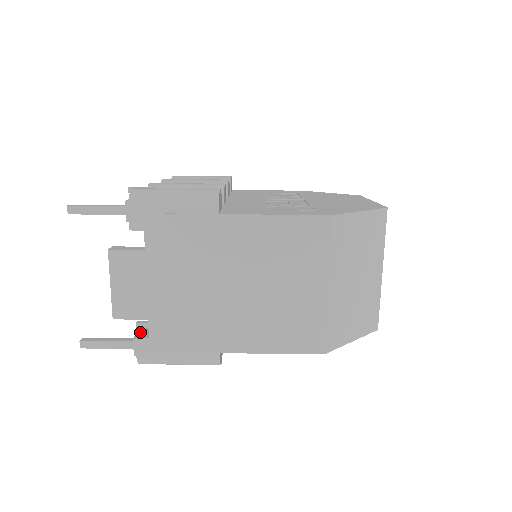
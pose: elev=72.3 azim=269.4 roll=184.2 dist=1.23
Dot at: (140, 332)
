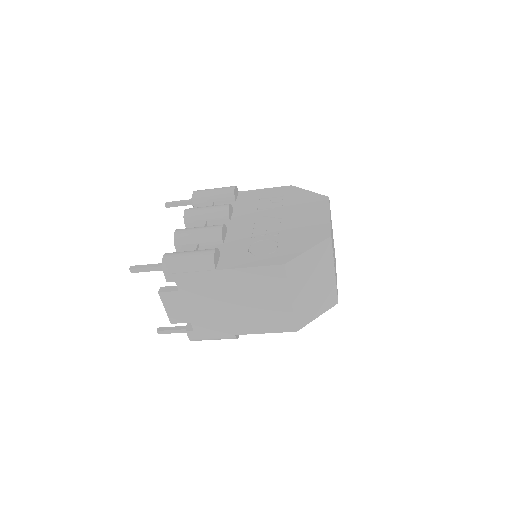
Dot at: (188, 325)
